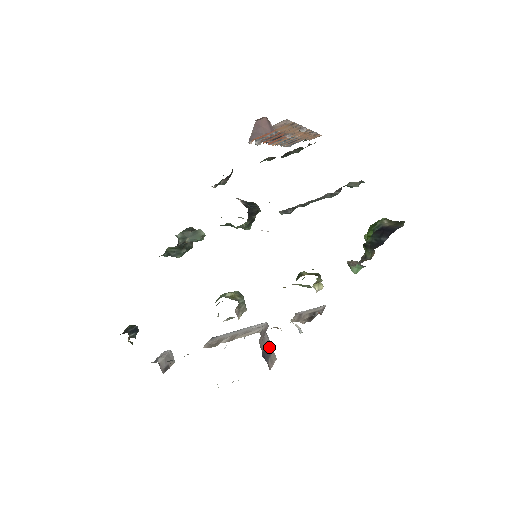
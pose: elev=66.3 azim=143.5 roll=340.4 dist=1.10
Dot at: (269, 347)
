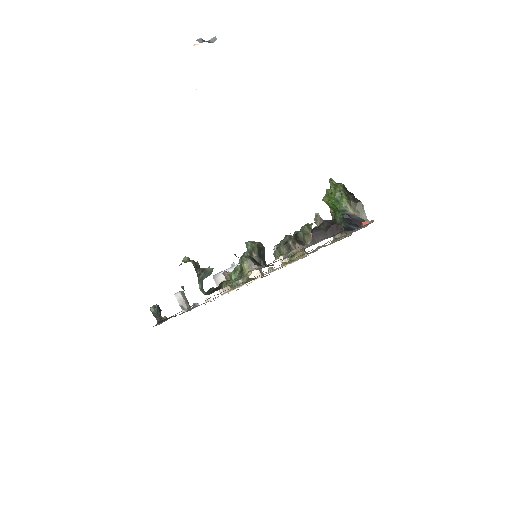
Dot at: occluded
